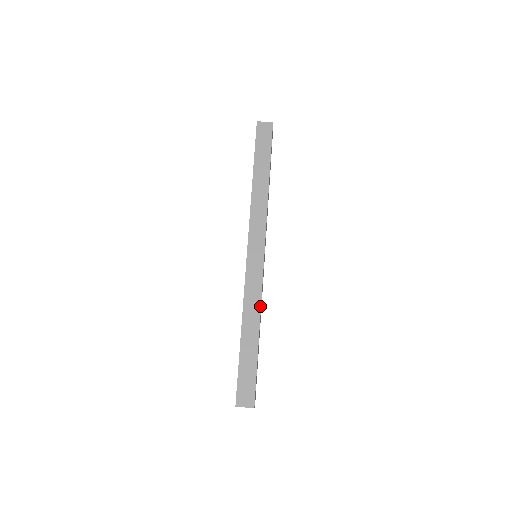
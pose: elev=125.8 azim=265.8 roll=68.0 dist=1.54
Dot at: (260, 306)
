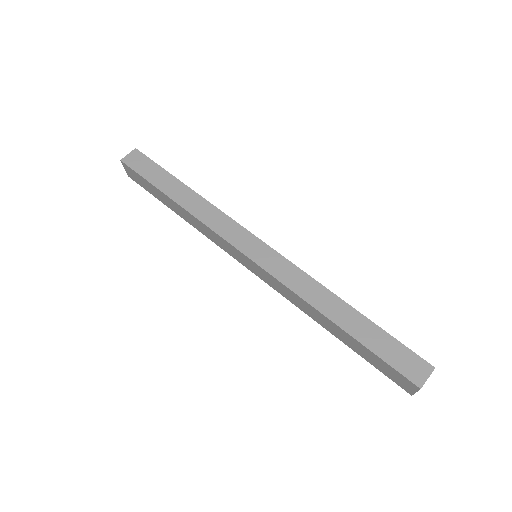
Dot at: (317, 283)
